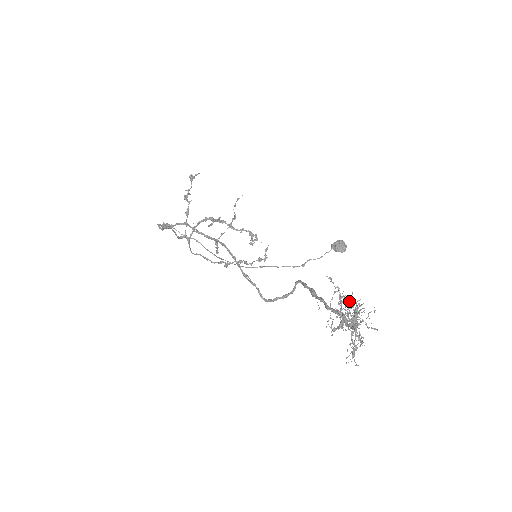
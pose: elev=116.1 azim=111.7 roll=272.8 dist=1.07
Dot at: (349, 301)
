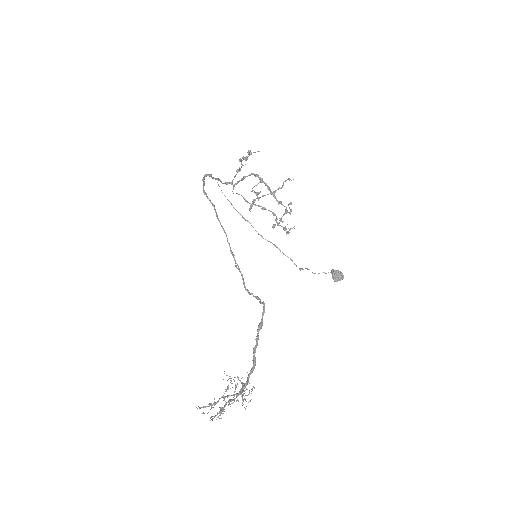
Dot at: (241, 383)
